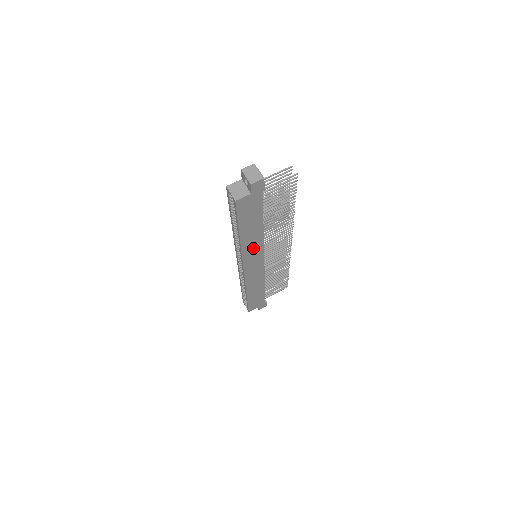
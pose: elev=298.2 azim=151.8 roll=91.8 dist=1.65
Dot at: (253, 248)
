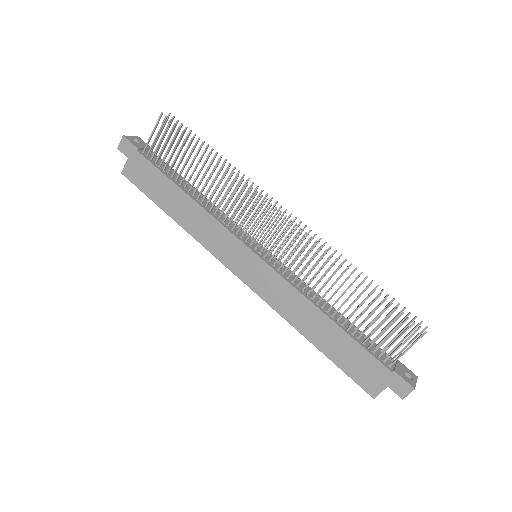
Dot at: (211, 233)
